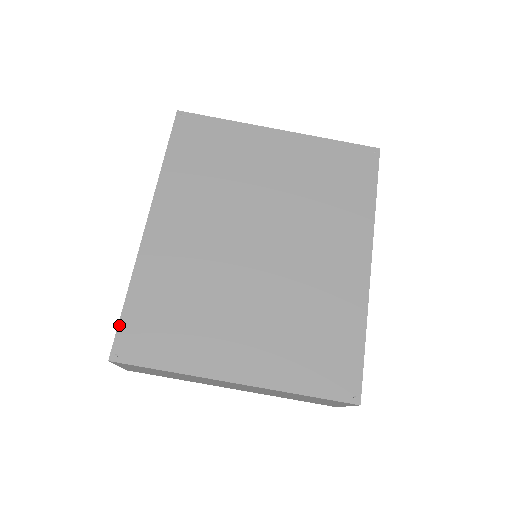
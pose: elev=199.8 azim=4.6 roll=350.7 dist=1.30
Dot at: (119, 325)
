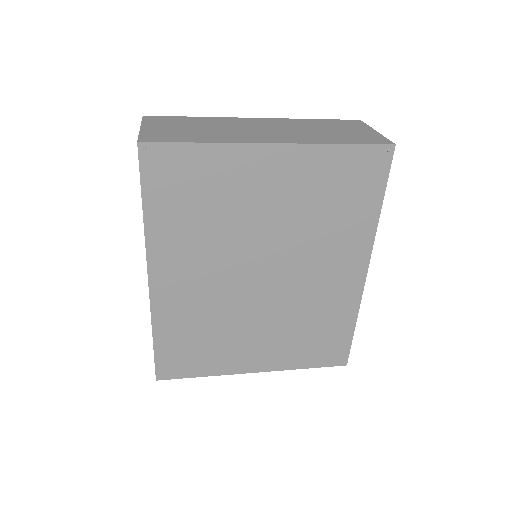
Dot at: (155, 359)
